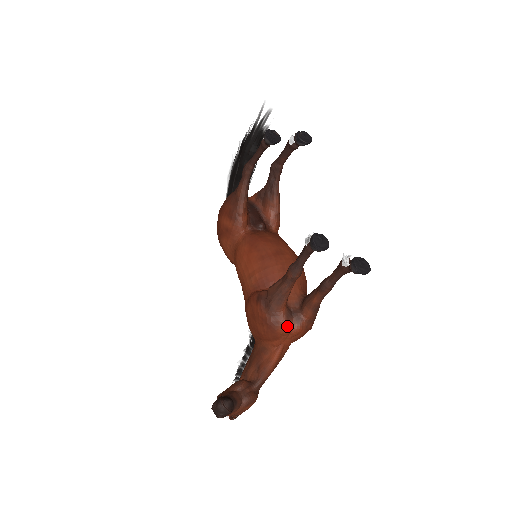
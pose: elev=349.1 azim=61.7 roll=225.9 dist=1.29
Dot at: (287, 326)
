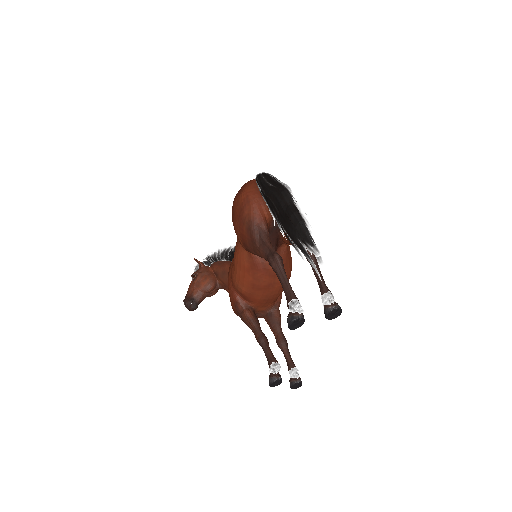
Dot at: occluded
